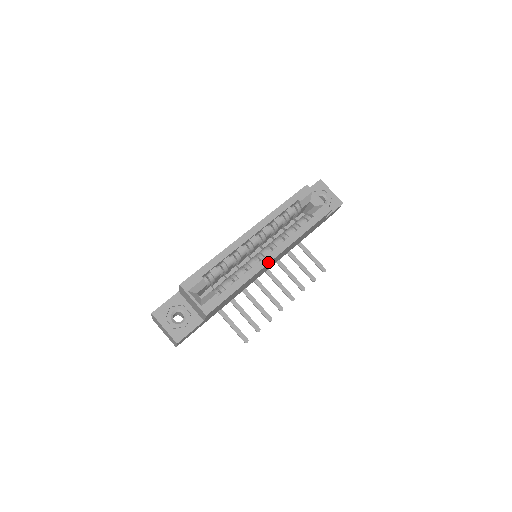
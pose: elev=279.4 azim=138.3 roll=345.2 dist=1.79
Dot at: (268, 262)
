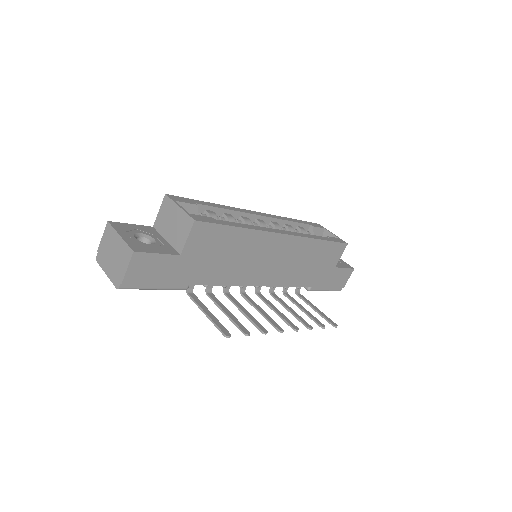
Dot at: (279, 232)
